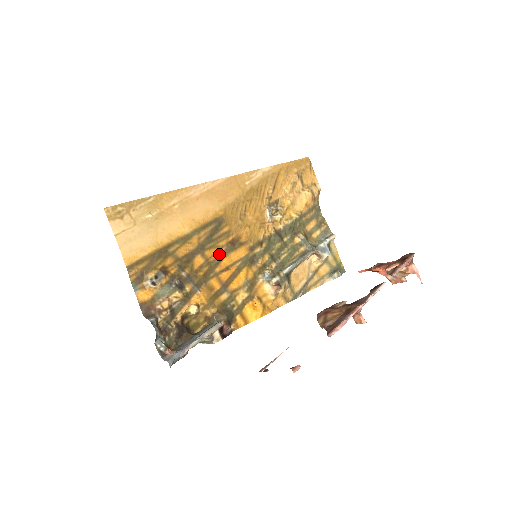
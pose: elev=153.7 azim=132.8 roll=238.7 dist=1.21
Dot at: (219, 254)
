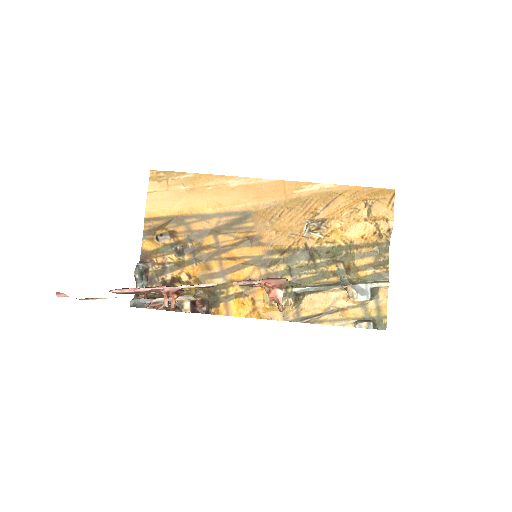
Dot at: (232, 243)
